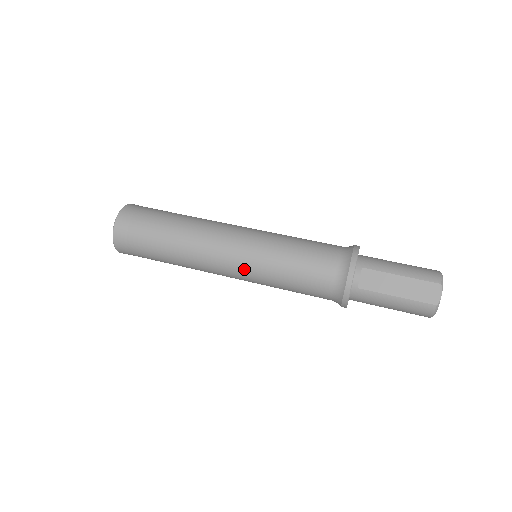
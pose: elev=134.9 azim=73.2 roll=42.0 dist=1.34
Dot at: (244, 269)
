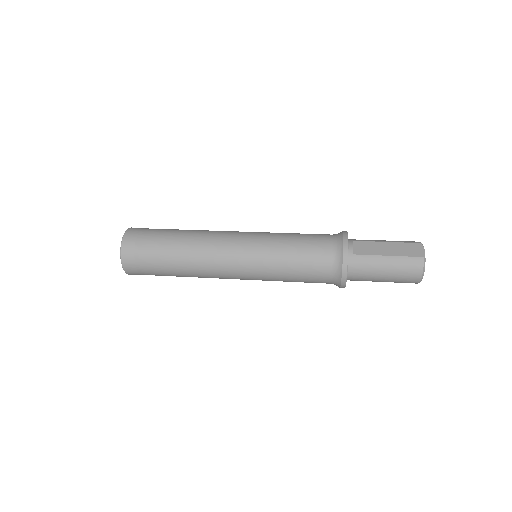
Dot at: (249, 253)
